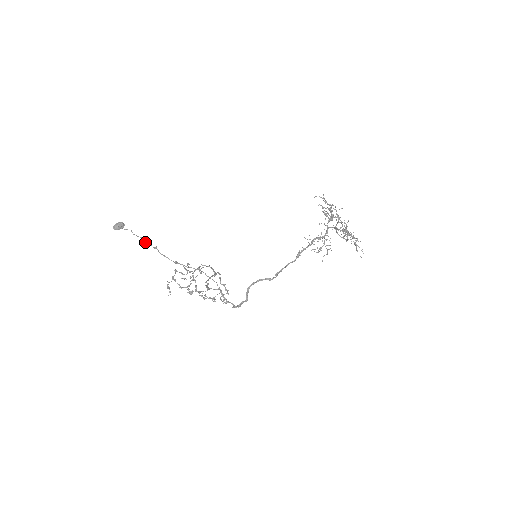
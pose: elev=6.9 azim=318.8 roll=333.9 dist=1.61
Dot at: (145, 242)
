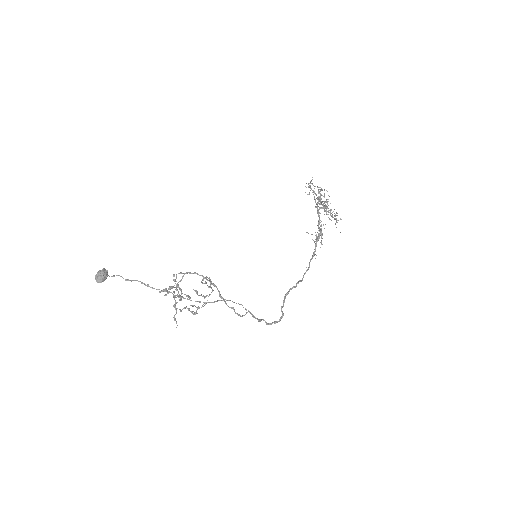
Dot at: (148, 286)
